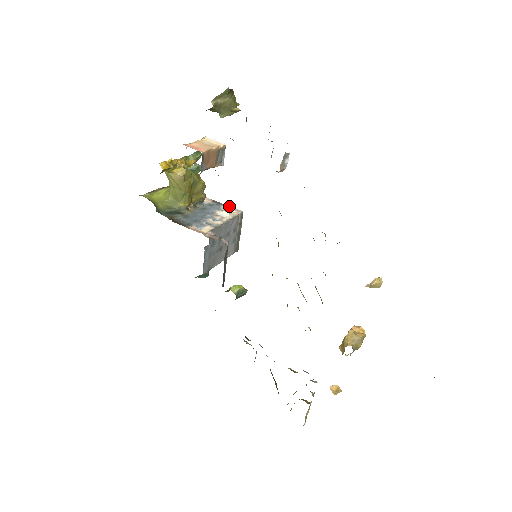
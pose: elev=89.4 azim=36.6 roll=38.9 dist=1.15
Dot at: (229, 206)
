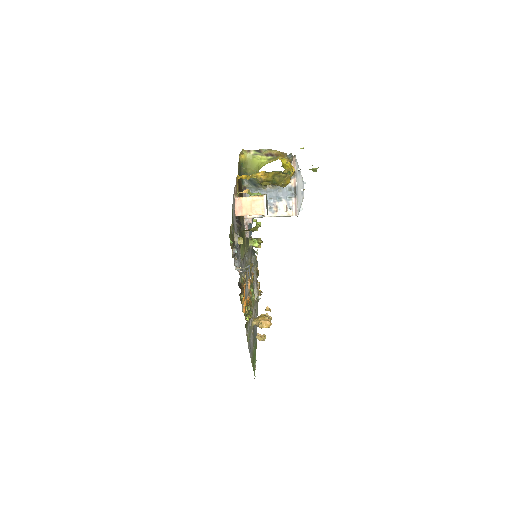
Dot at: (297, 203)
